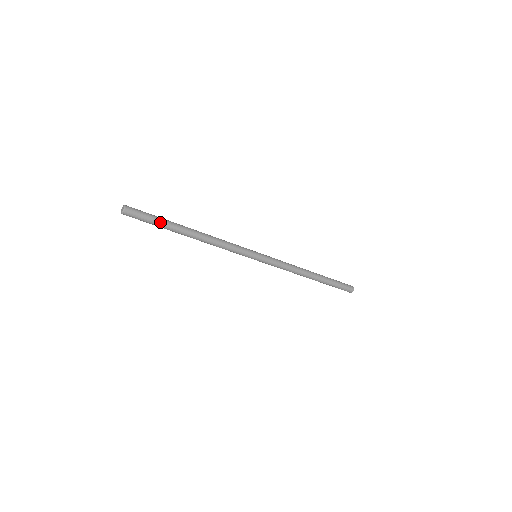
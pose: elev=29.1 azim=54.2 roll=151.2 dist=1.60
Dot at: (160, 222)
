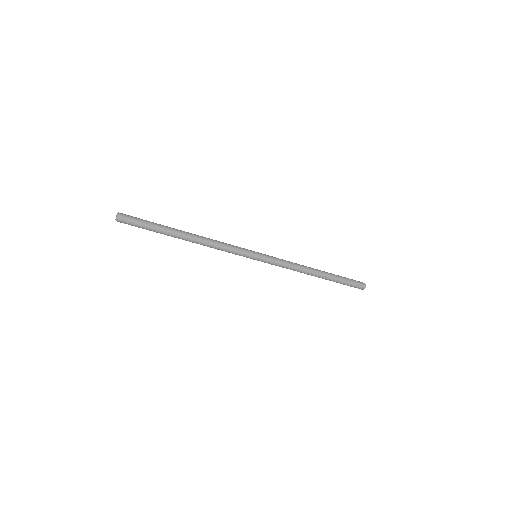
Dot at: (154, 226)
